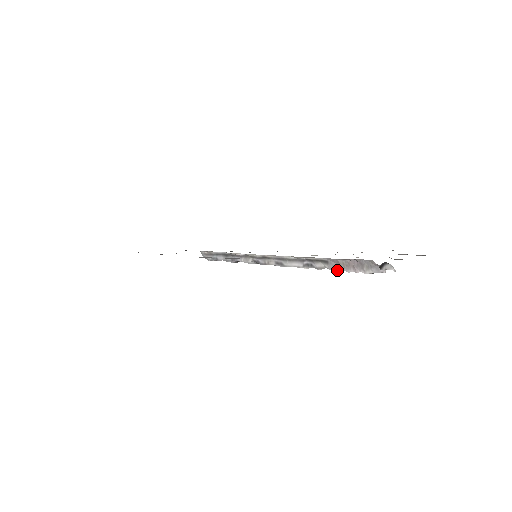
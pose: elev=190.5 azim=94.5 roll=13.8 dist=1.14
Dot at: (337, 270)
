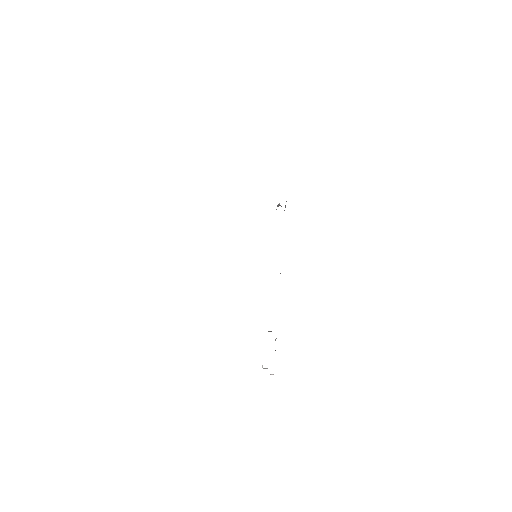
Dot at: occluded
